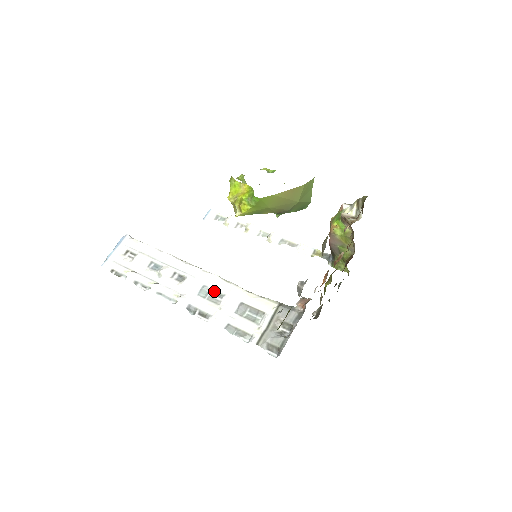
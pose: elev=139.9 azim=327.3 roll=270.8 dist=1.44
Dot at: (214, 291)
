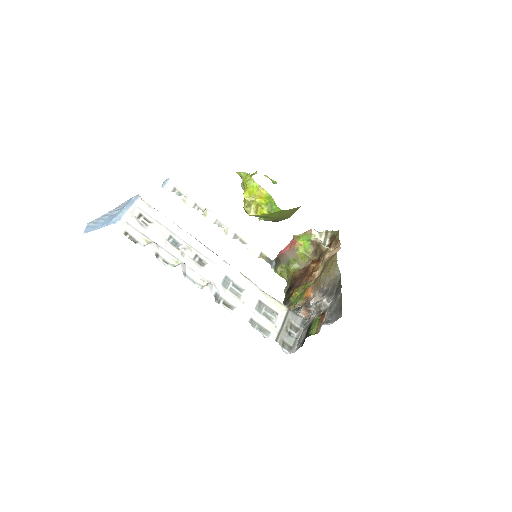
Dot at: (234, 283)
